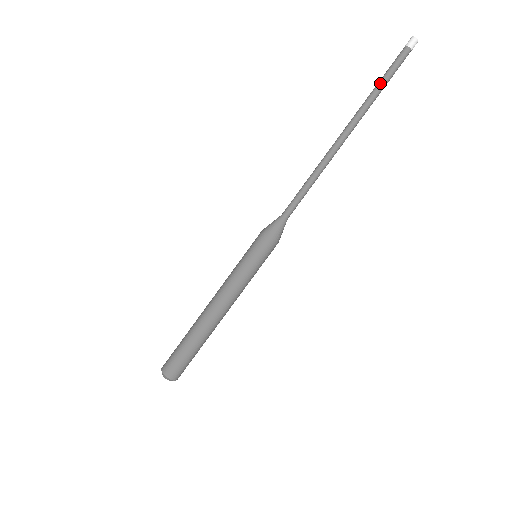
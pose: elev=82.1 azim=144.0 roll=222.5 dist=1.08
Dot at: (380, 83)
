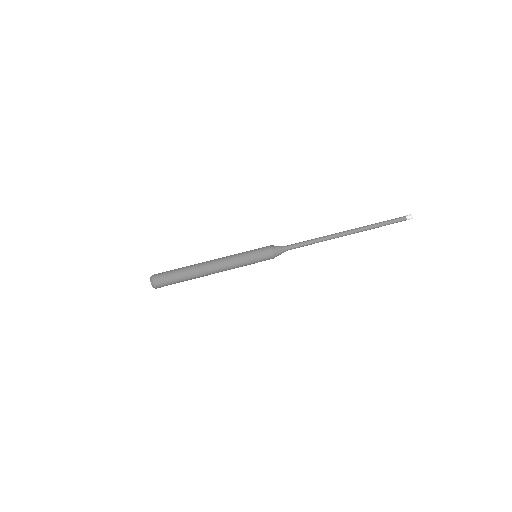
Dot at: (382, 223)
